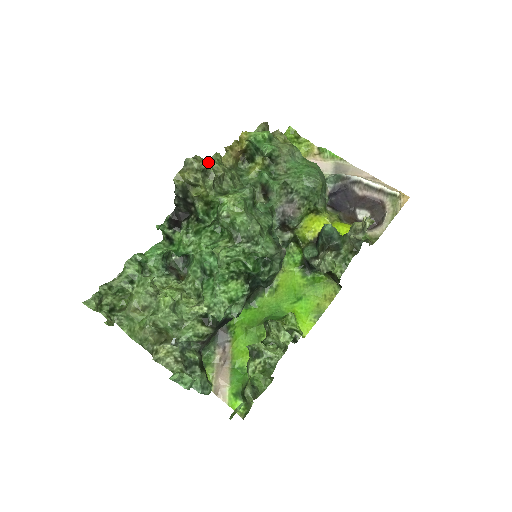
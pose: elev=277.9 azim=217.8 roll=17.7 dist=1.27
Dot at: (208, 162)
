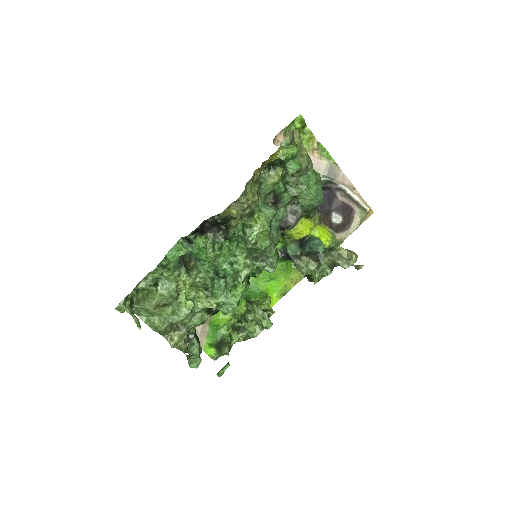
Dot at: (250, 192)
